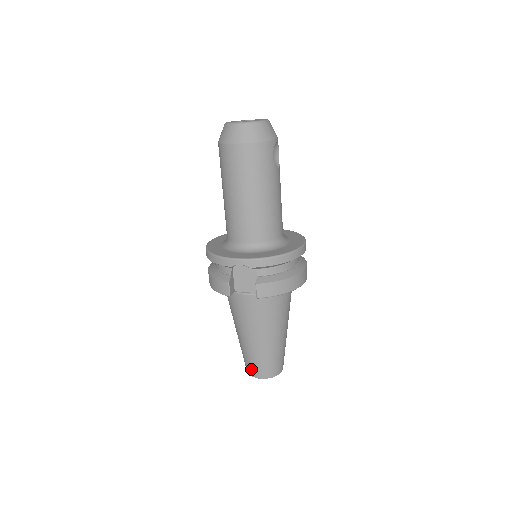
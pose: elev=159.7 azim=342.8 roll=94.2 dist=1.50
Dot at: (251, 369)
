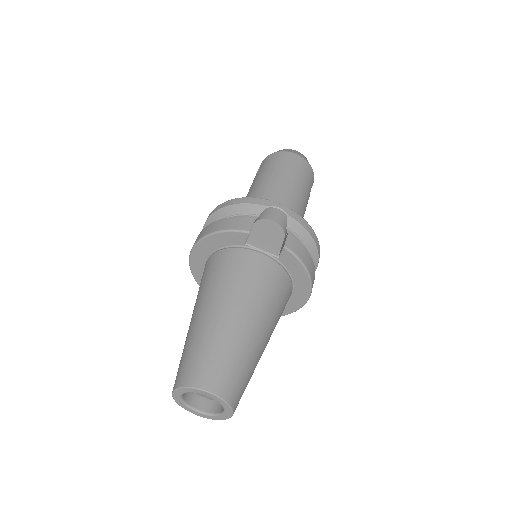
Dot at: (201, 371)
